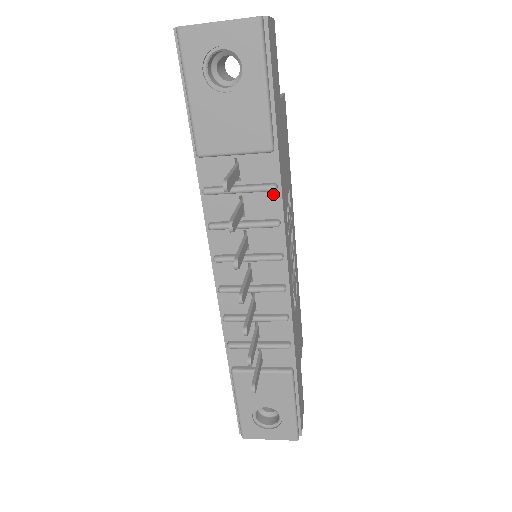
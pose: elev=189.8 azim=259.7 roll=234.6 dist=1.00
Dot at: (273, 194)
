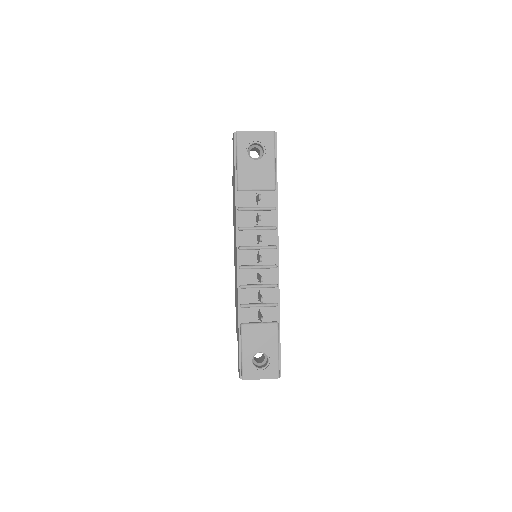
Dot at: (273, 213)
